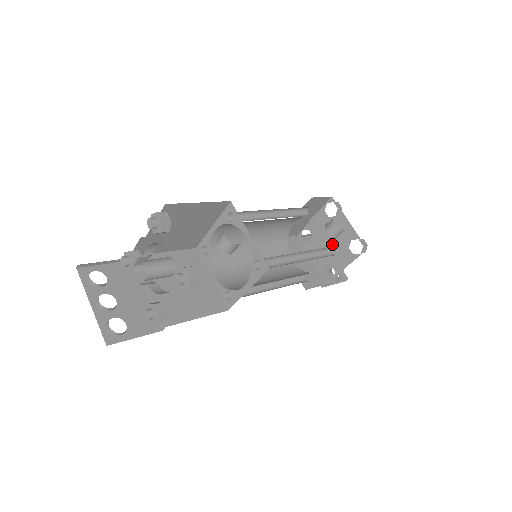
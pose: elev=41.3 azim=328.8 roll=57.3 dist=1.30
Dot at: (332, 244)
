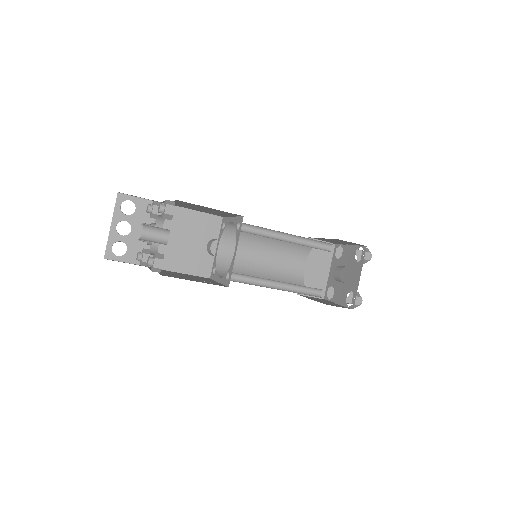
Dot at: (343, 278)
